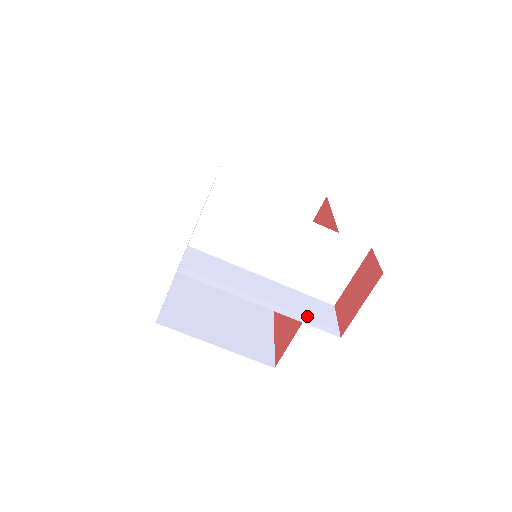
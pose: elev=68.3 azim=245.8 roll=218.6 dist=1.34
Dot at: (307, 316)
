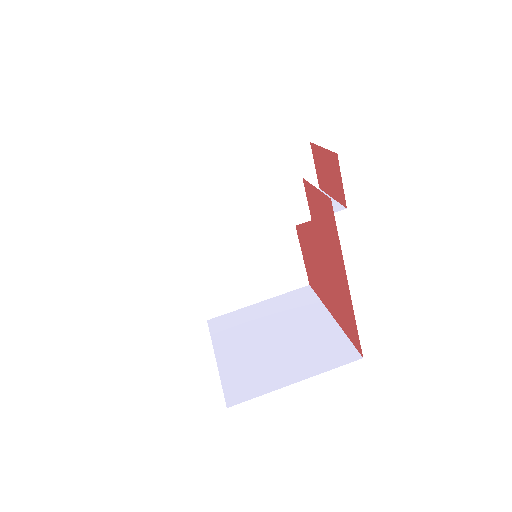
Dot at: (304, 179)
